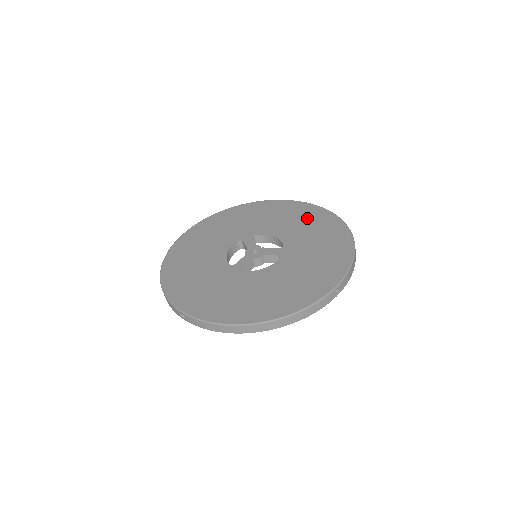
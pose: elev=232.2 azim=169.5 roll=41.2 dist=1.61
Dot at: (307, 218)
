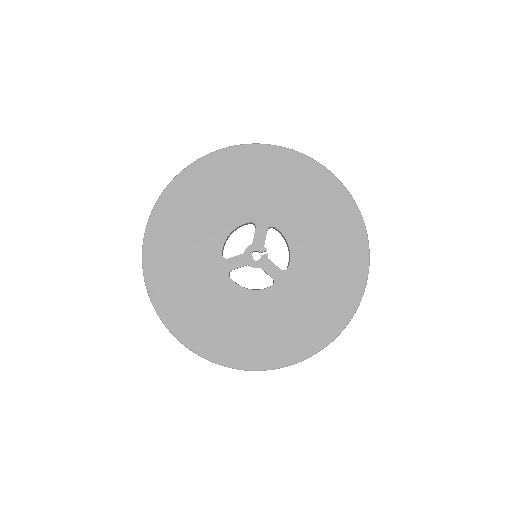
Dot at: (339, 243)
